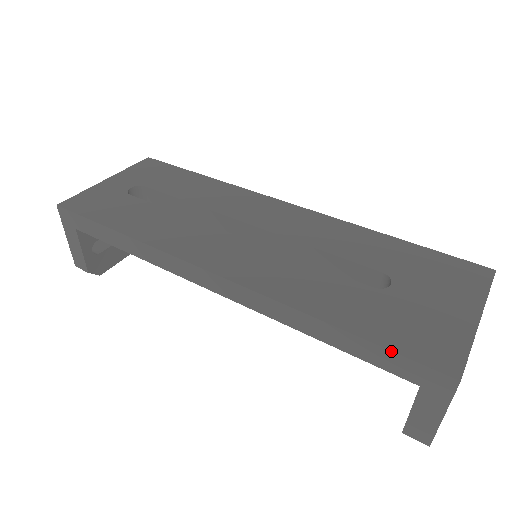
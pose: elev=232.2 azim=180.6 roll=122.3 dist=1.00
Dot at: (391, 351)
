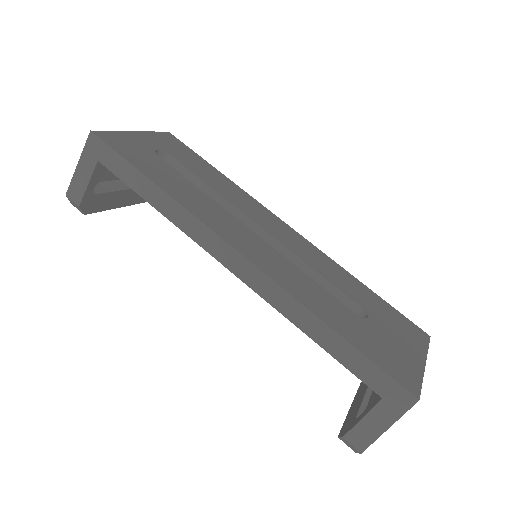
Dot at: (374, 363)
